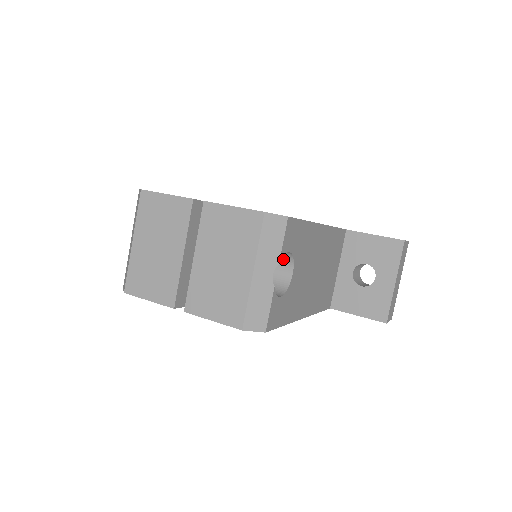
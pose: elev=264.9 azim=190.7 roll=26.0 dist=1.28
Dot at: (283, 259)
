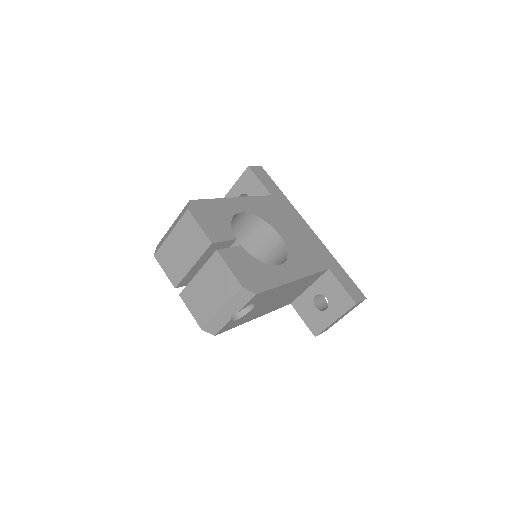
Dot at: occluded
